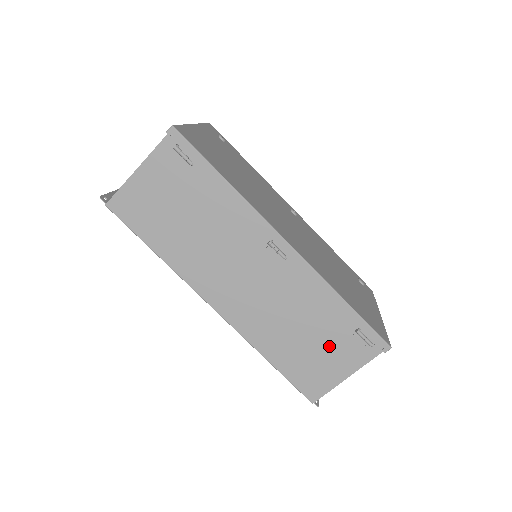
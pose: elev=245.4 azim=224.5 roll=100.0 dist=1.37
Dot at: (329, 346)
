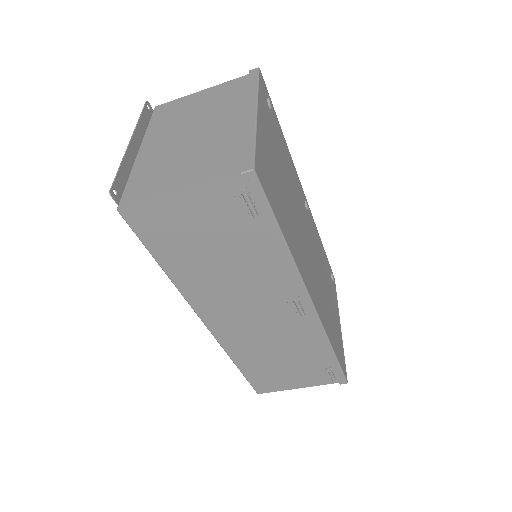
Dot at: (298, 370)
